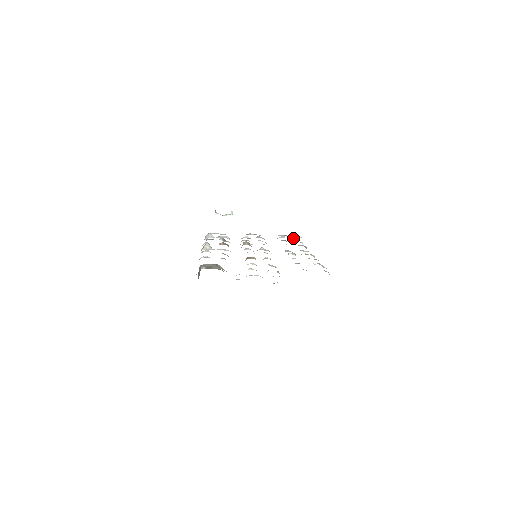
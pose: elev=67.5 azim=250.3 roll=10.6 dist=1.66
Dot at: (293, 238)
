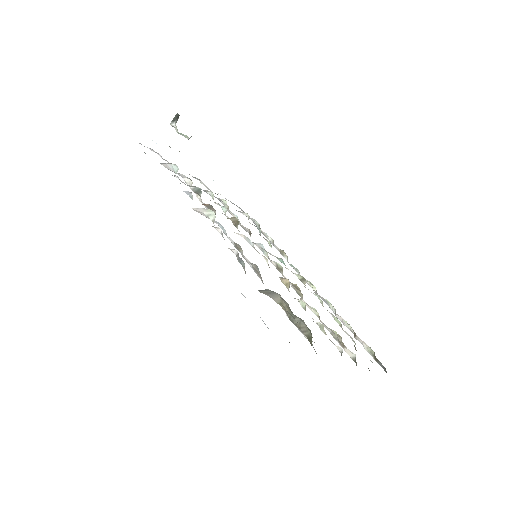
Dot at: (250, 218)
